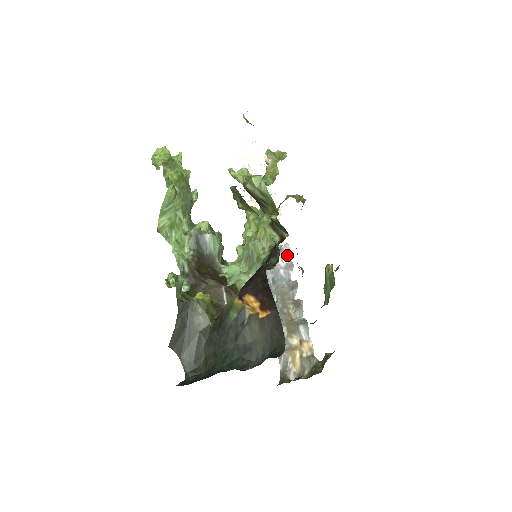
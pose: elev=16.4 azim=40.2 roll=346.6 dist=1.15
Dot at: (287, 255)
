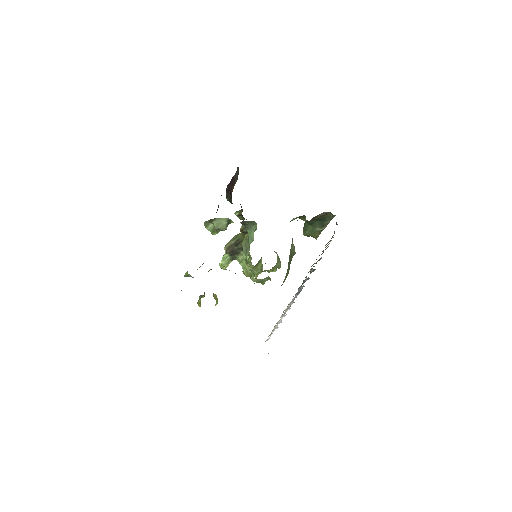
Dot at: (303, 286)
